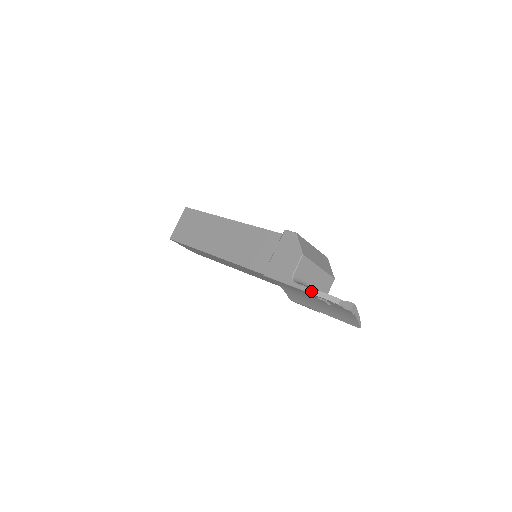
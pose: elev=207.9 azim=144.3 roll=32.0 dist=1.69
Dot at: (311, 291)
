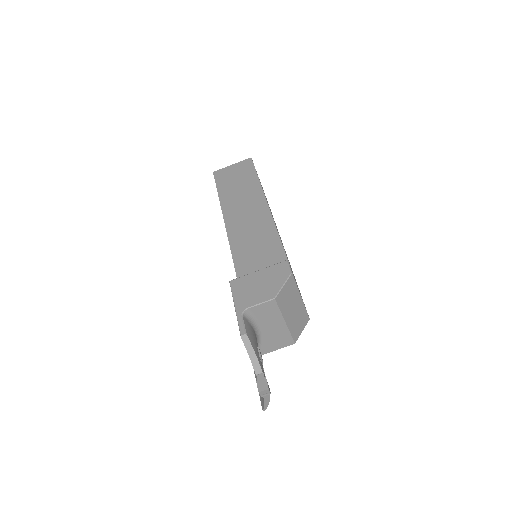
Dot at: (245, 339)
